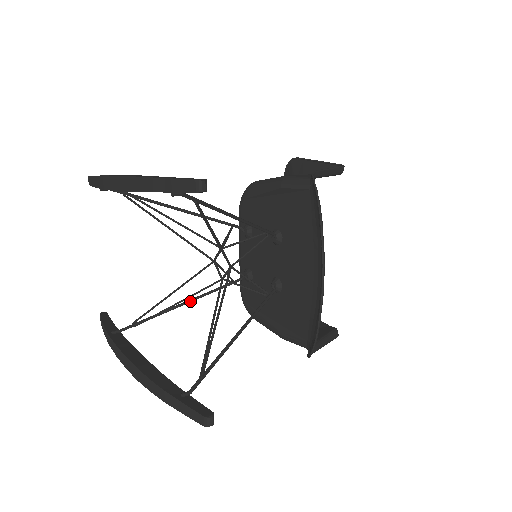
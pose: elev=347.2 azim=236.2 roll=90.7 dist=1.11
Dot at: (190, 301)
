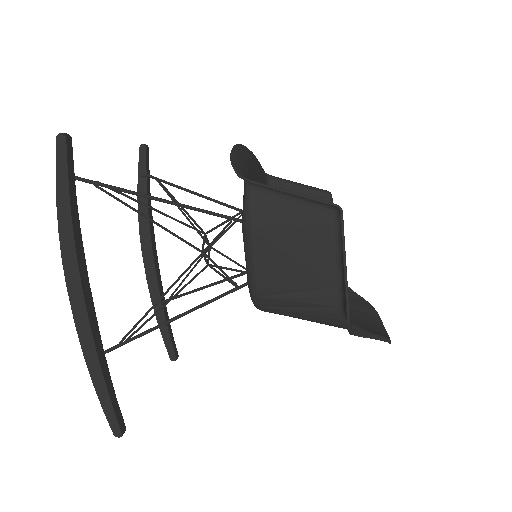
Dot at: (186, 312)
